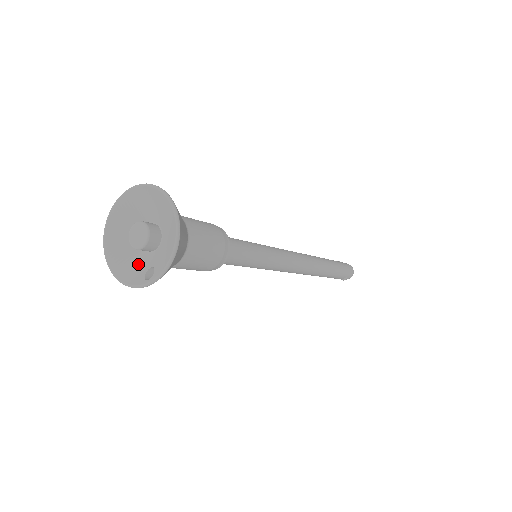
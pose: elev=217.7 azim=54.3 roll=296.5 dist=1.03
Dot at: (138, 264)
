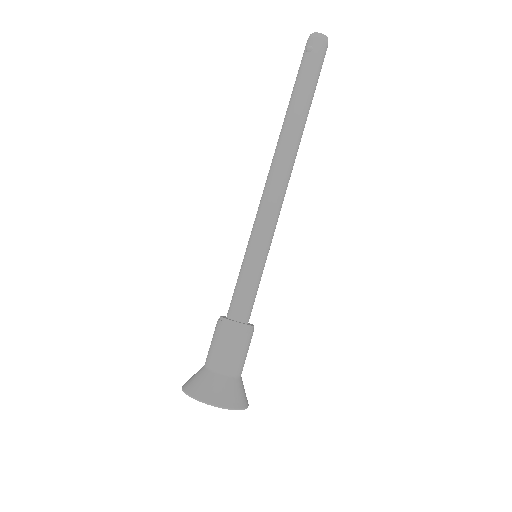
Dot at: occluded
